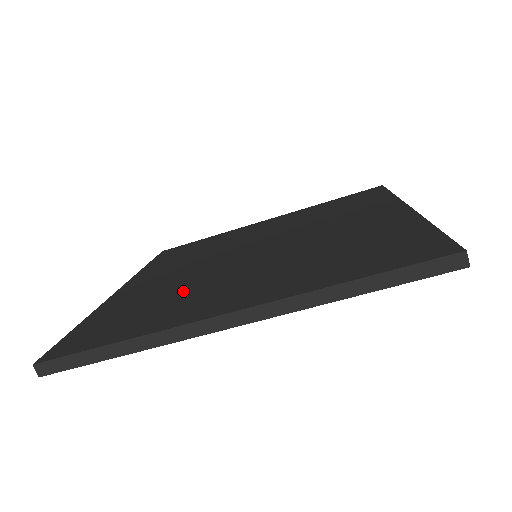
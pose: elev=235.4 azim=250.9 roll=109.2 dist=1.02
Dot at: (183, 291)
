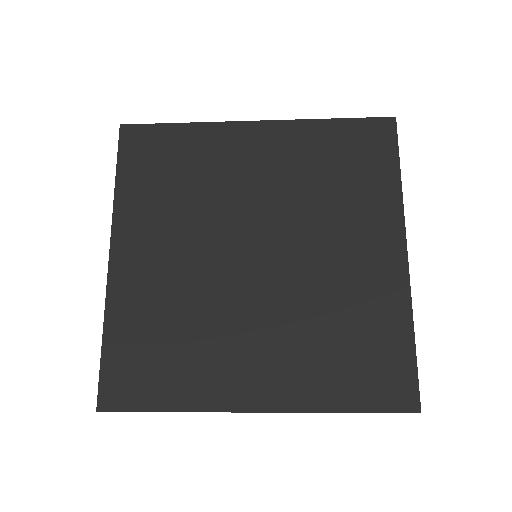
Dot at: (199, 327)
